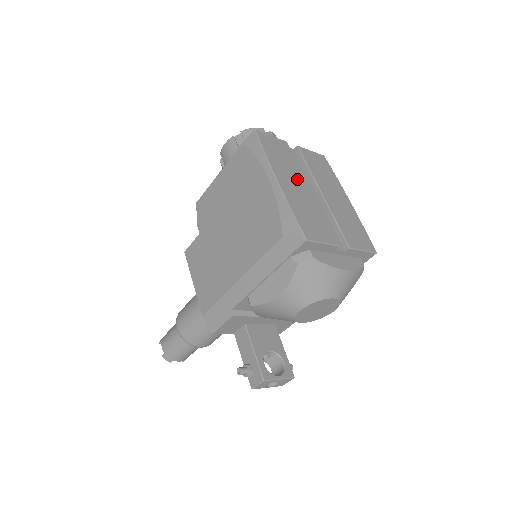
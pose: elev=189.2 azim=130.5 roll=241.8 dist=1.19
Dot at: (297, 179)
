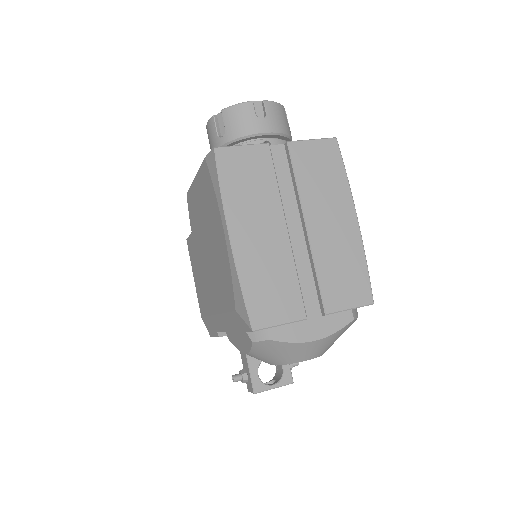
Dot at: (267, 219)
